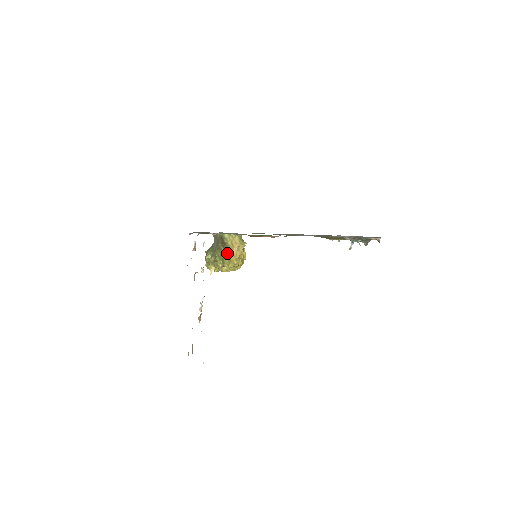
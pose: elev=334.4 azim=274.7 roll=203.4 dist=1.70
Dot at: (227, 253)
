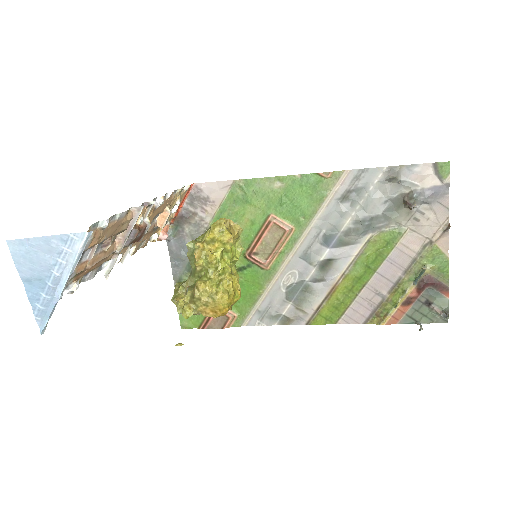
Dot at: occluded
